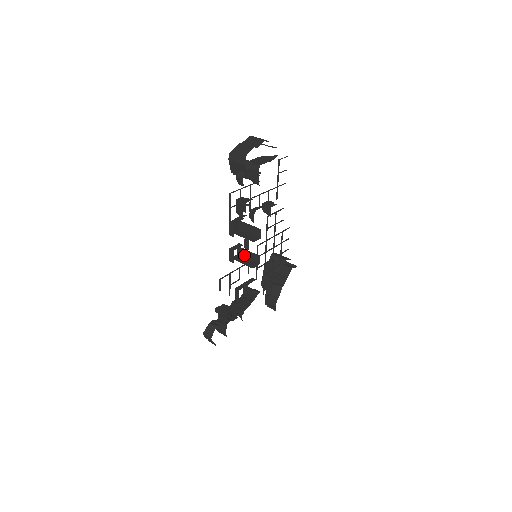
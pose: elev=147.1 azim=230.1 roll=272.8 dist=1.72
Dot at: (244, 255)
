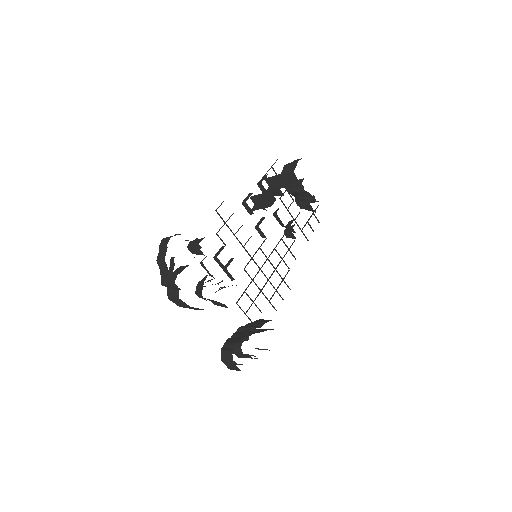
Dot at: (258, 207)
